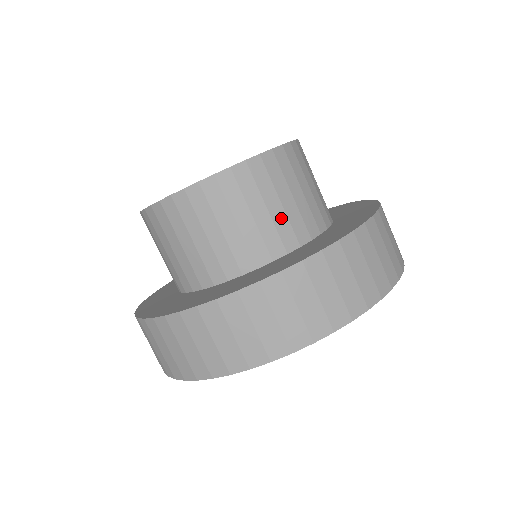
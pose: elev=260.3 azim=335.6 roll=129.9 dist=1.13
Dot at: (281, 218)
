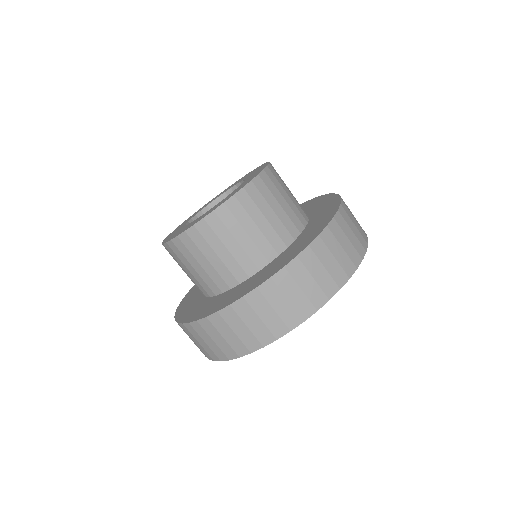
Dot at: (212, 271)
